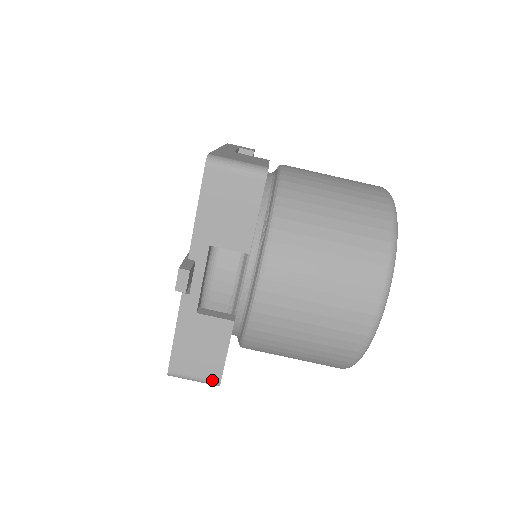
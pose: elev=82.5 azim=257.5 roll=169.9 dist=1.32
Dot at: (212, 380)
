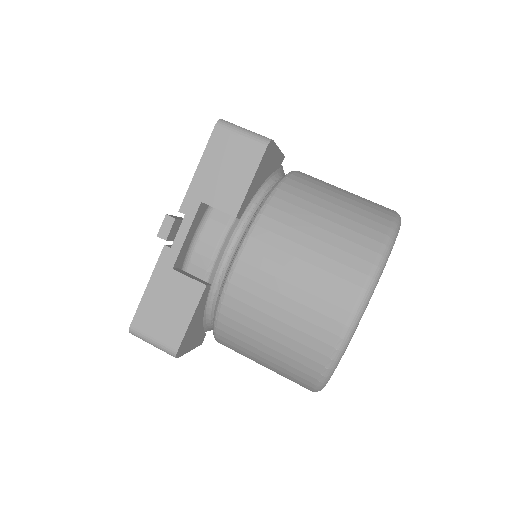
Dot at: (170, 347)
